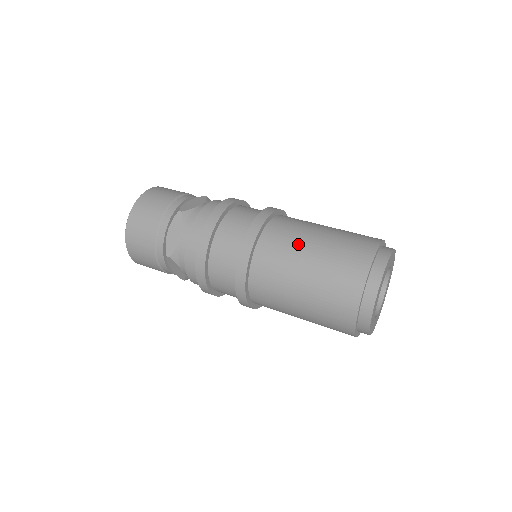
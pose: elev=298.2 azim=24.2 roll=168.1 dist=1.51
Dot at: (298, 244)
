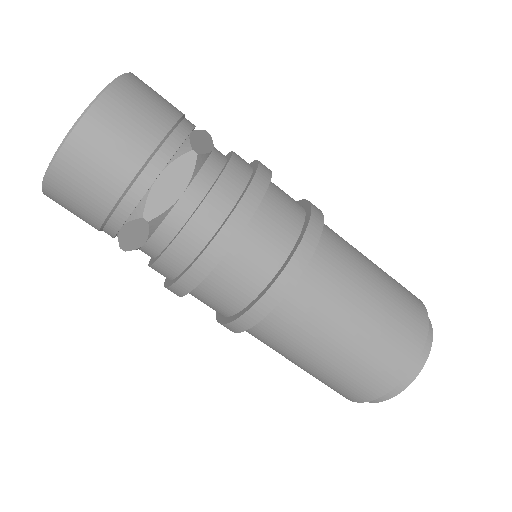
Dot at: (315, 340)
